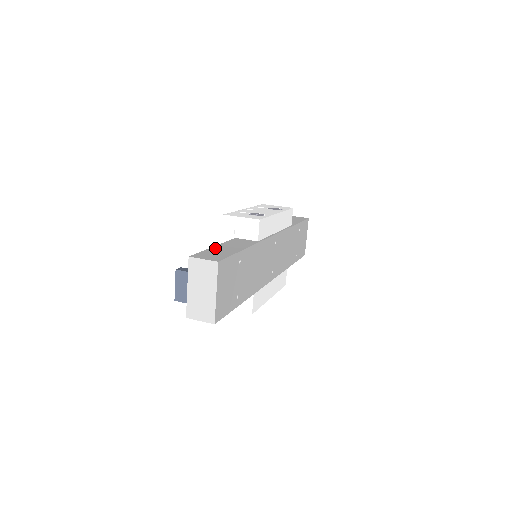
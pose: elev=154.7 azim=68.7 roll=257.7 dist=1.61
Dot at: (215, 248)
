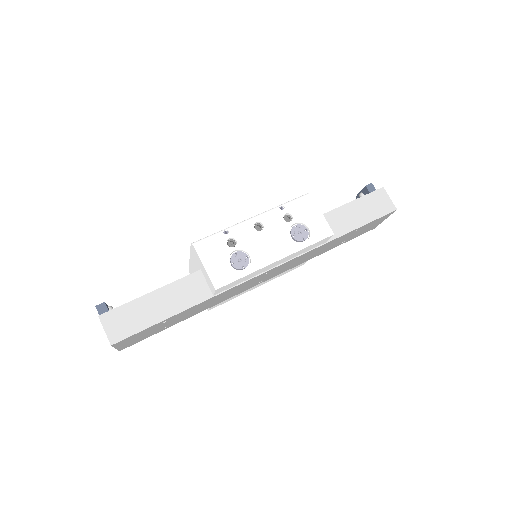
Dot at: (146, 299)
